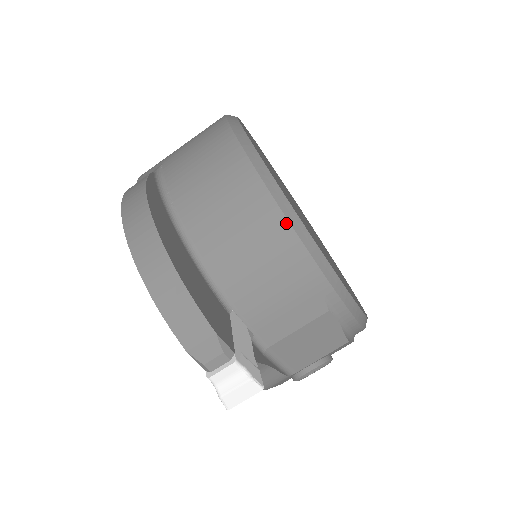
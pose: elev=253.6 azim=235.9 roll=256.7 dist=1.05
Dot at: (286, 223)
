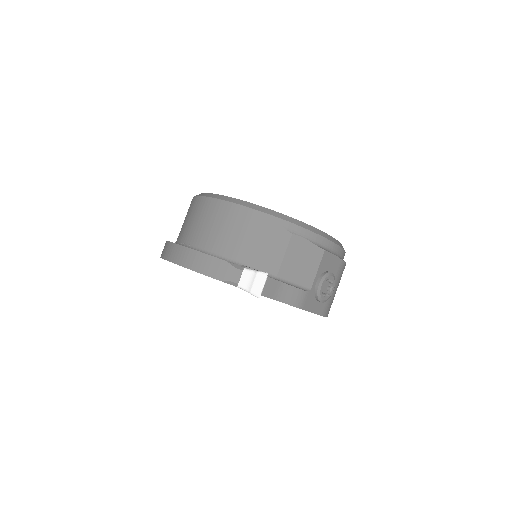
Dot at: (237, 206)
